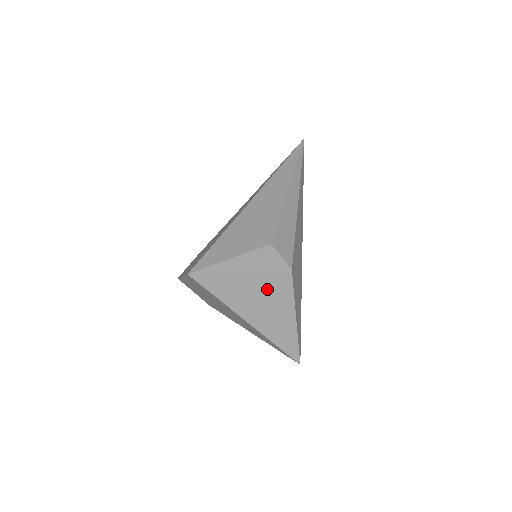
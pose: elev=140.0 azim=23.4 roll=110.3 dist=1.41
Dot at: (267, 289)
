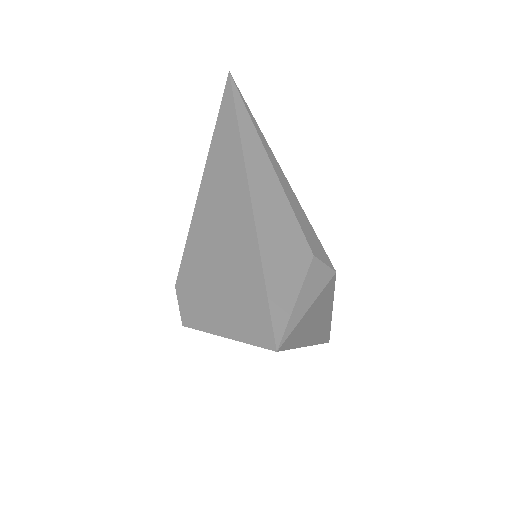
Dot at: (321, 305)
